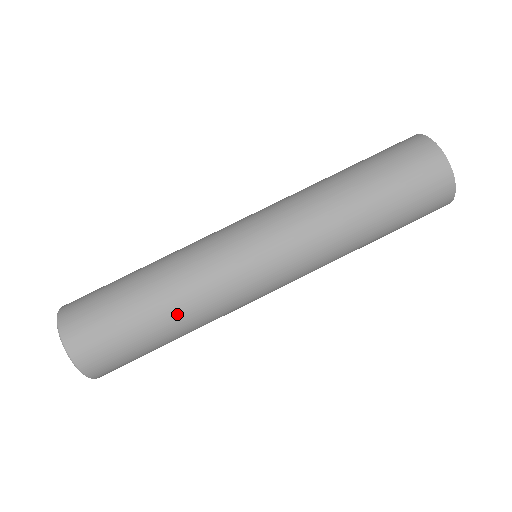
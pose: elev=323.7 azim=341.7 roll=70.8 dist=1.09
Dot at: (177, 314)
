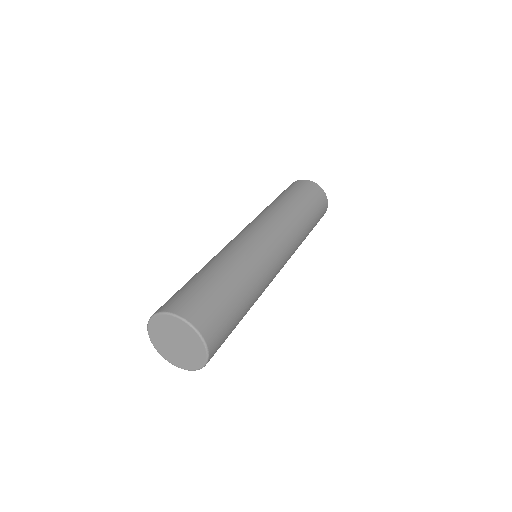
Dot at: (252, 302)
